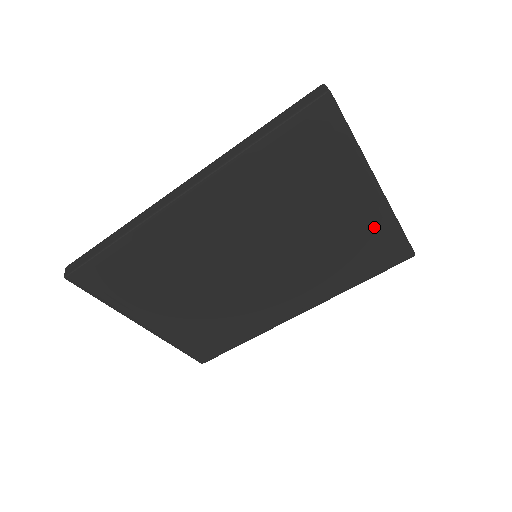
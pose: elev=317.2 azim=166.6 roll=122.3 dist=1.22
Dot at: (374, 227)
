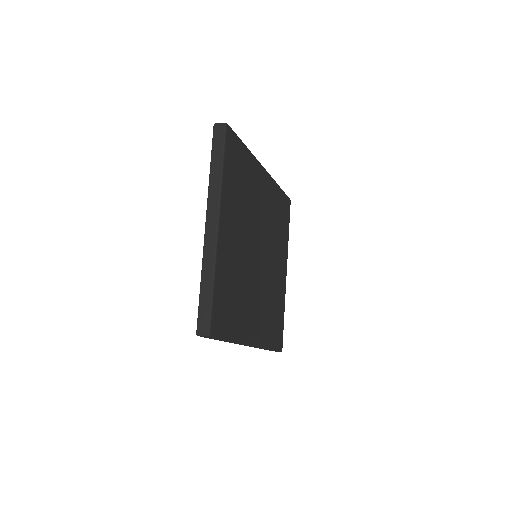
Dot at: (281, 300)
